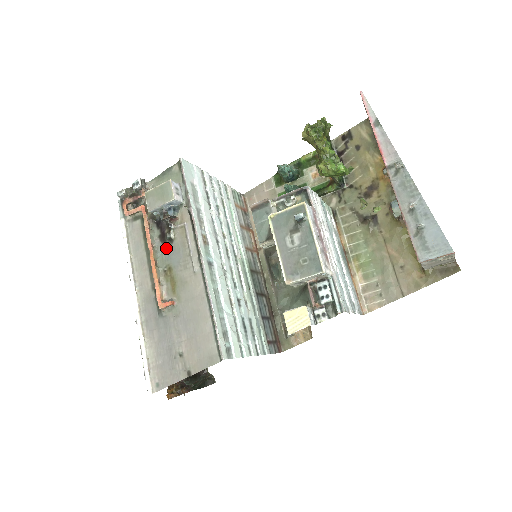
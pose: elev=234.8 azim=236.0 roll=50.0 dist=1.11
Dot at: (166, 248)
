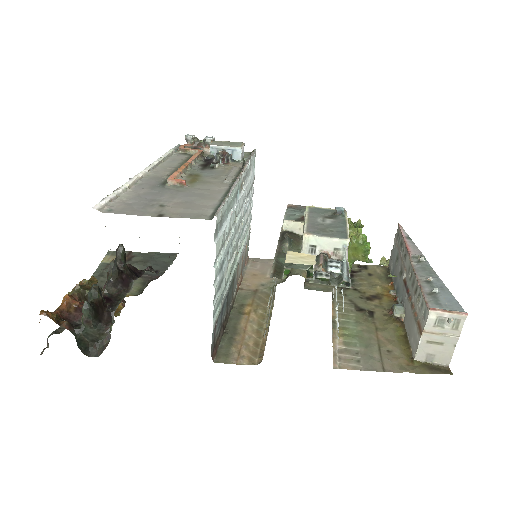
Dot at: (203, 169)
